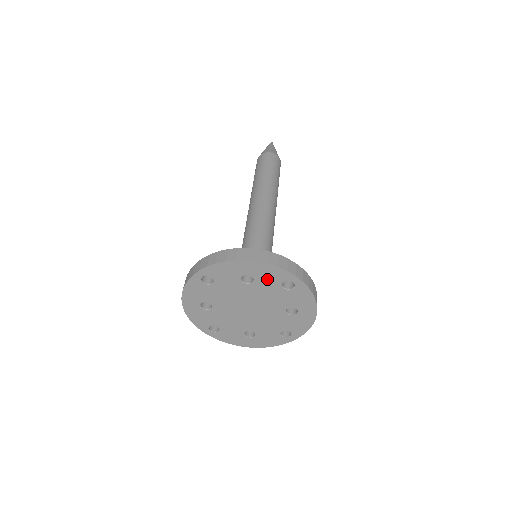
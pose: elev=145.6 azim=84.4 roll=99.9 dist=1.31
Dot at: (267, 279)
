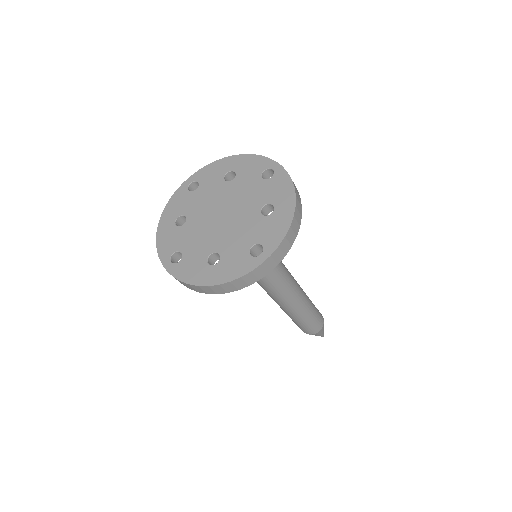
Dot at: (248, 172)
